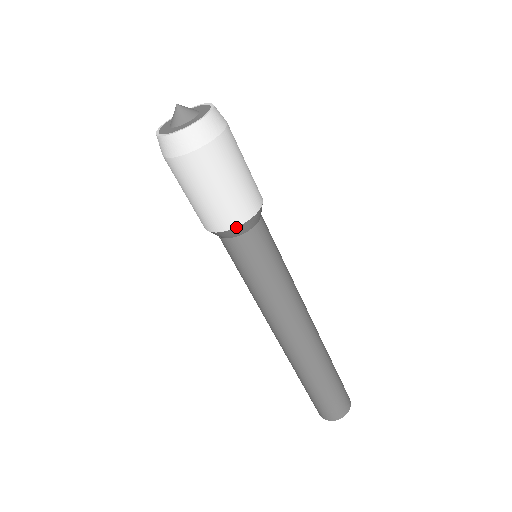
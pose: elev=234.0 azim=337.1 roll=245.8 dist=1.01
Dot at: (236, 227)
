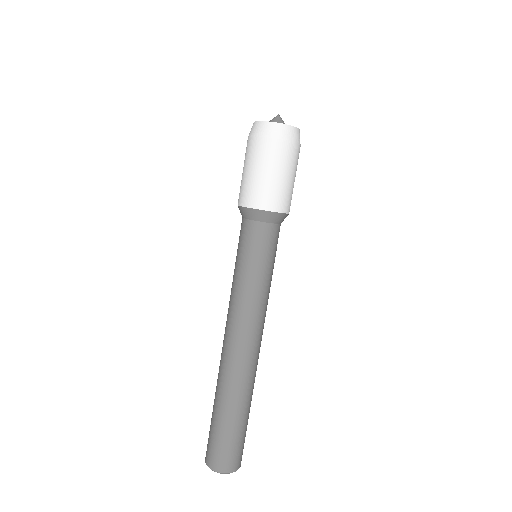
Dot at: (270, 211)
